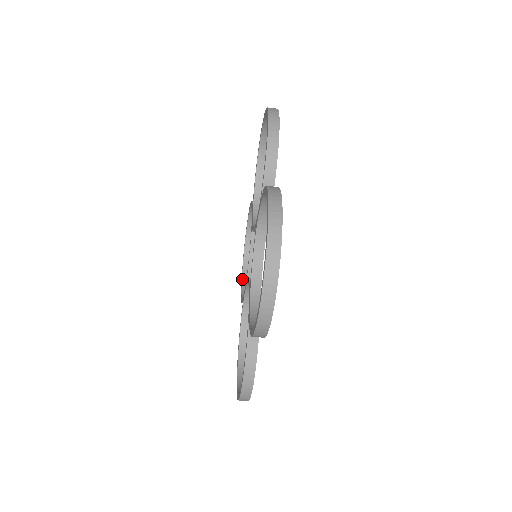
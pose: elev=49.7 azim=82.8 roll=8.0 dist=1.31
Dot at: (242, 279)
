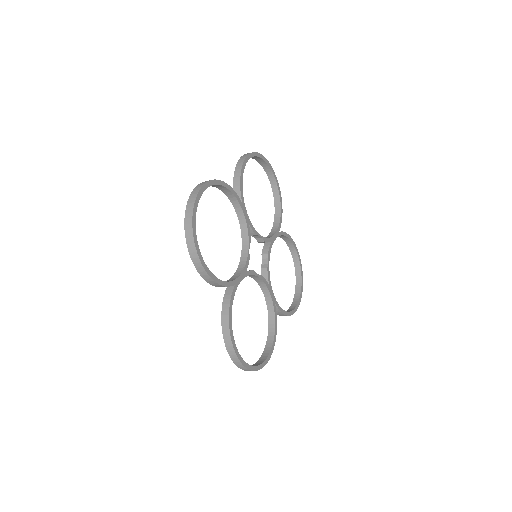
Dot at: occluded
